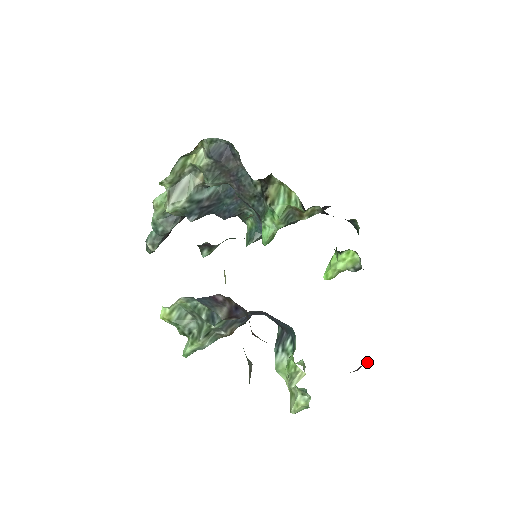
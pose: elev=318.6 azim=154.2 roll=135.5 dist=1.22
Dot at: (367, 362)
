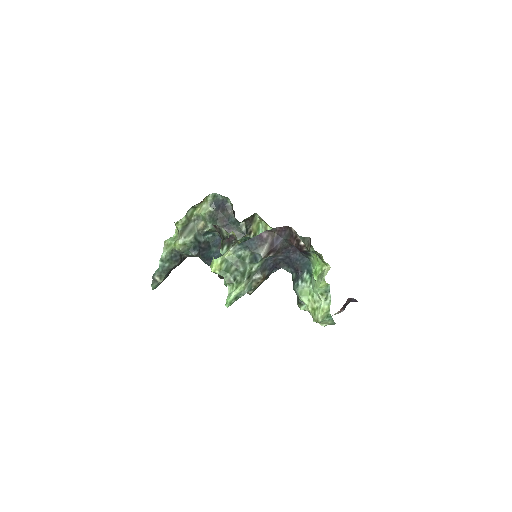
Dot at: (349, 299)
